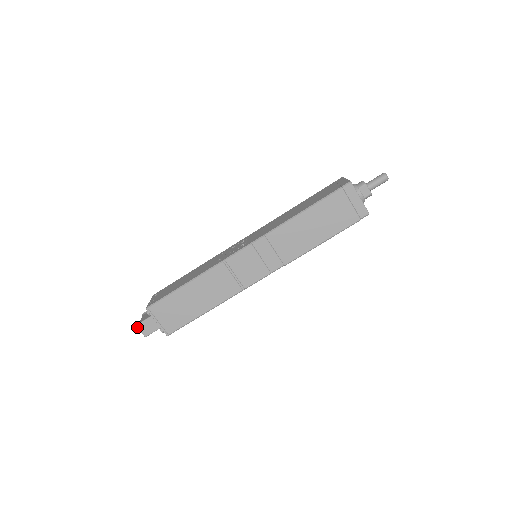
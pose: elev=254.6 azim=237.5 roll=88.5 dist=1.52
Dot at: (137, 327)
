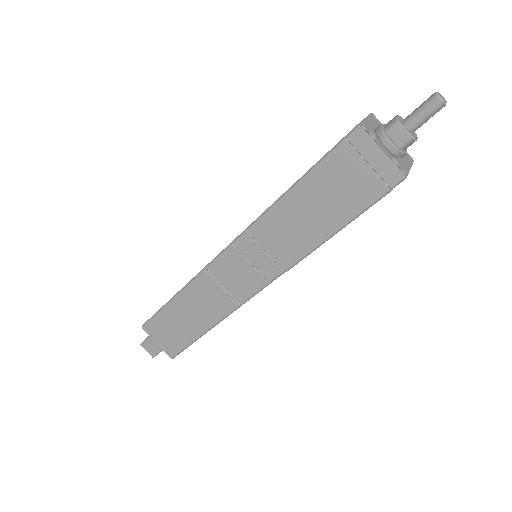
Dot at: (142, 346)
